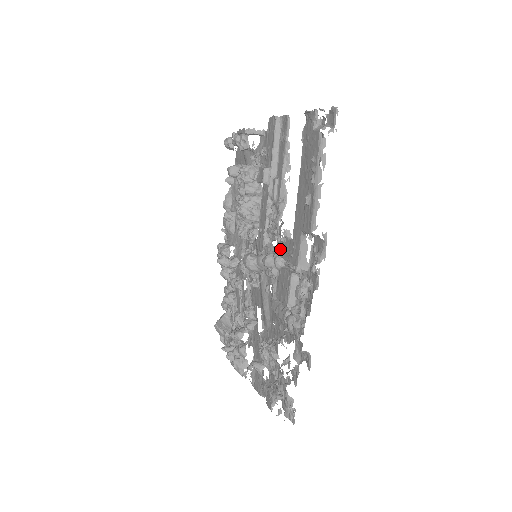
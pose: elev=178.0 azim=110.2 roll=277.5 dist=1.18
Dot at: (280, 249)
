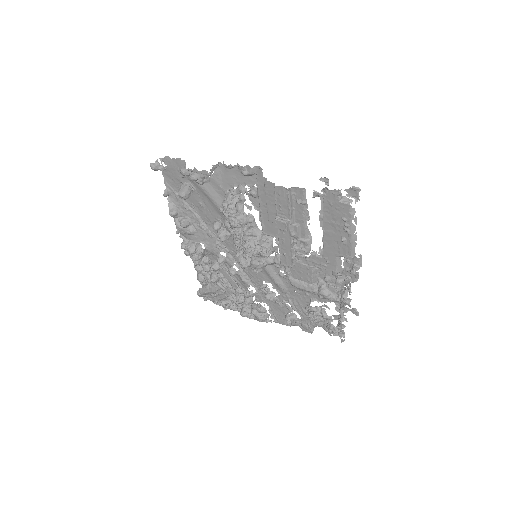
Dot at: (304, 260)
